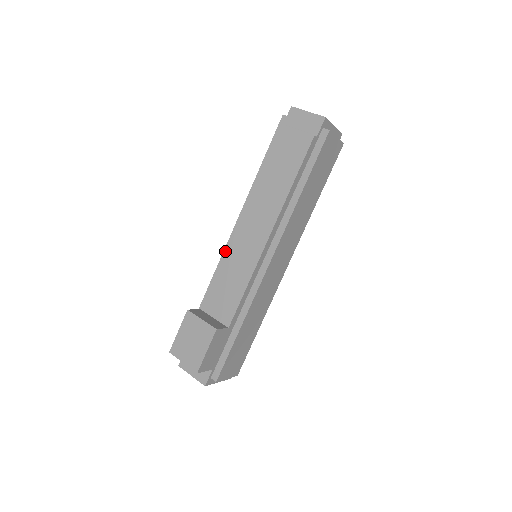
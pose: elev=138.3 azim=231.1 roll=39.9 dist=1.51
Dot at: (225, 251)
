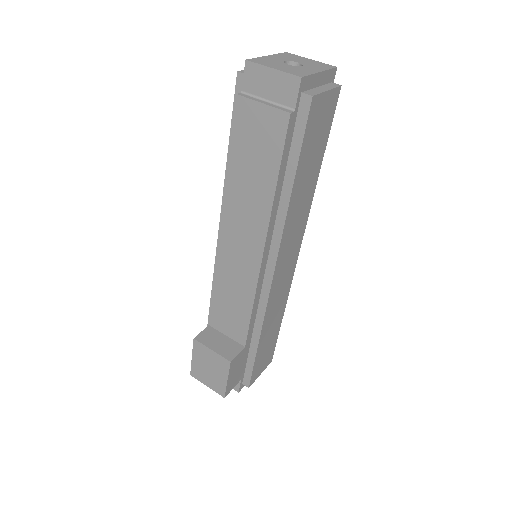
Dot at: (216, 267)
